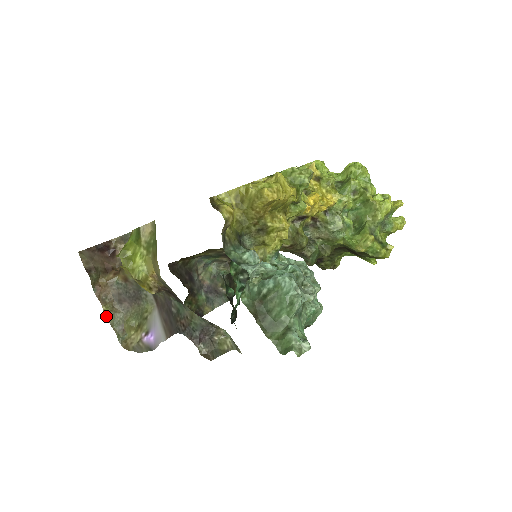
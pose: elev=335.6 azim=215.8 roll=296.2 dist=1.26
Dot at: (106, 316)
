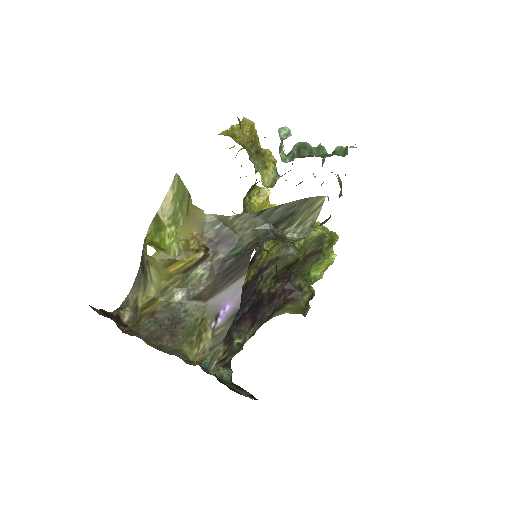
Dot at: occluded
